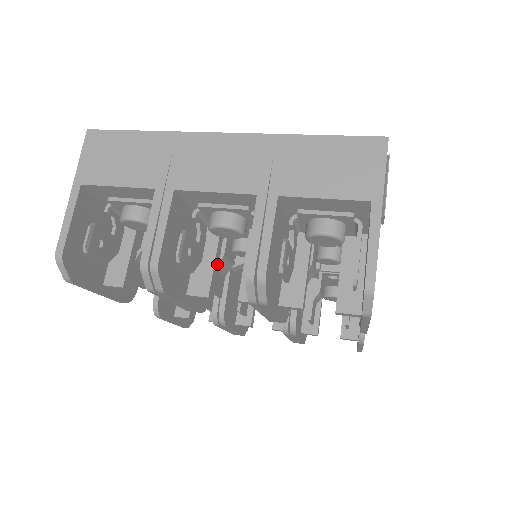
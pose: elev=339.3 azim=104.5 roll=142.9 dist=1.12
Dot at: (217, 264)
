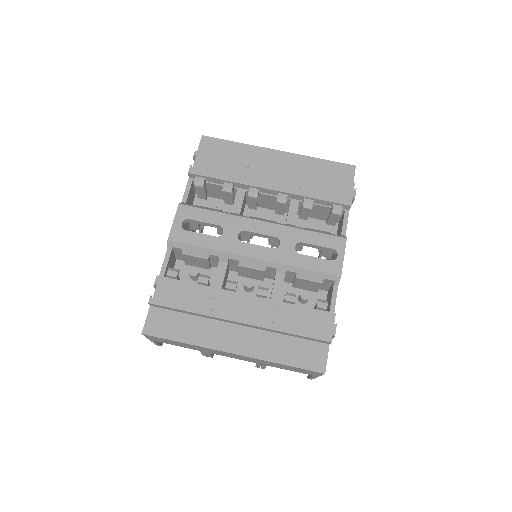
Dot at: occluded
